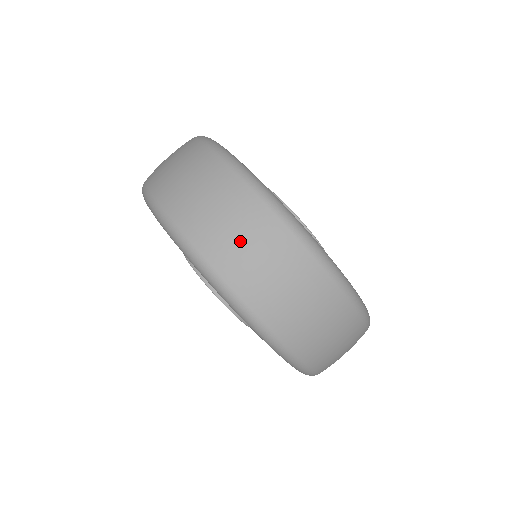
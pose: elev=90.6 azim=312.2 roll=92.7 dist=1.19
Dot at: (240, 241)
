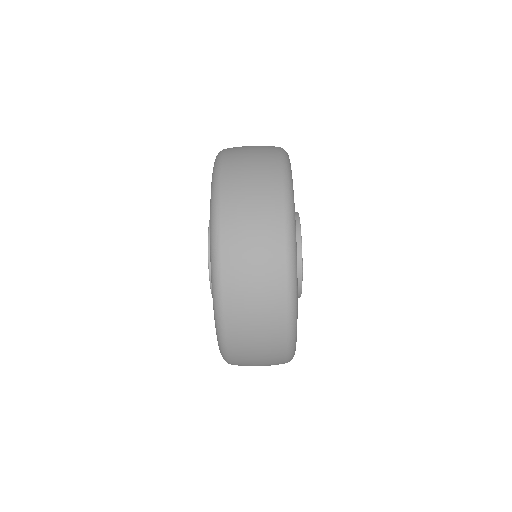
Dot at: (250, 244)
